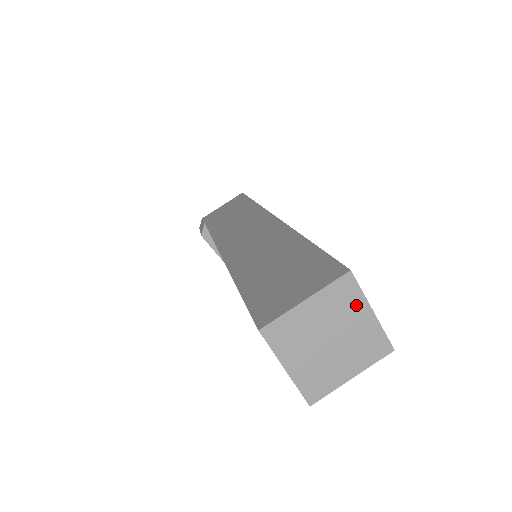
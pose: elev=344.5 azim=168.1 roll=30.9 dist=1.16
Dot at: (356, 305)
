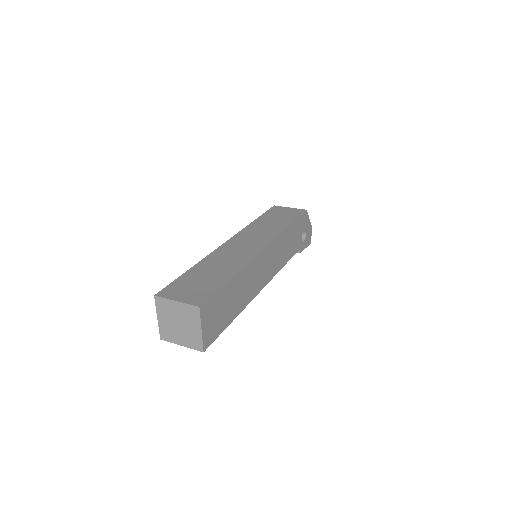
Dot at: (196, 321)
